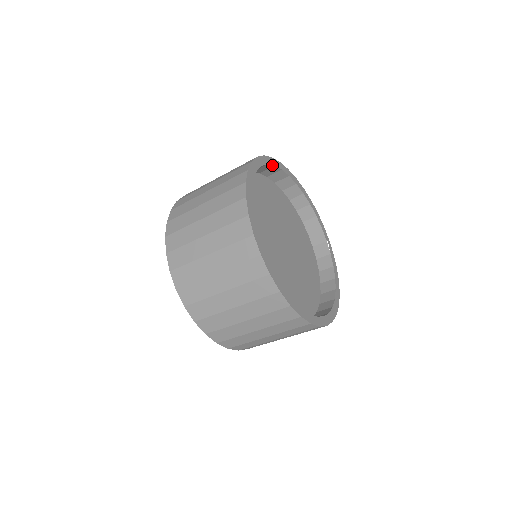
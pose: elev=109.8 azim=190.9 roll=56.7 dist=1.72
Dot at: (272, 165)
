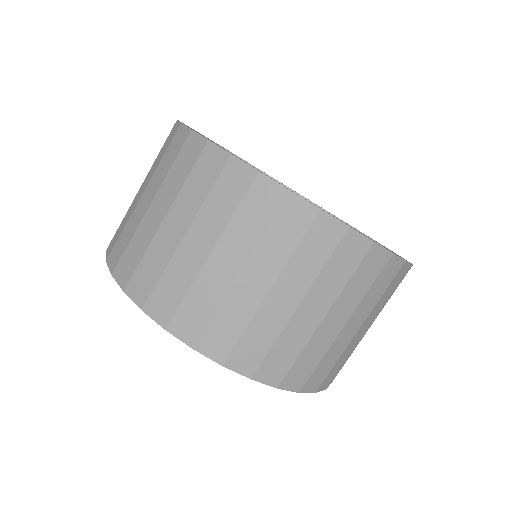
Dot at: occluded
